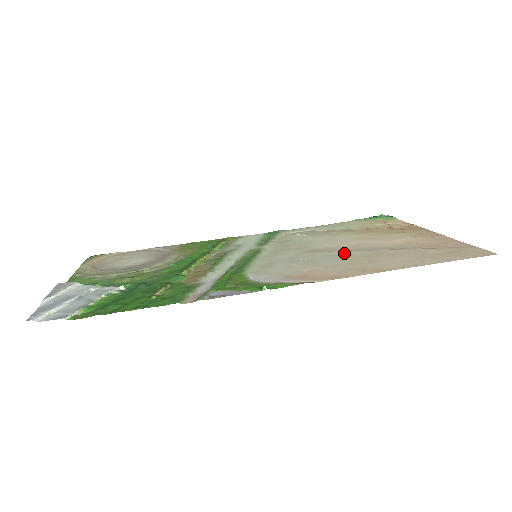
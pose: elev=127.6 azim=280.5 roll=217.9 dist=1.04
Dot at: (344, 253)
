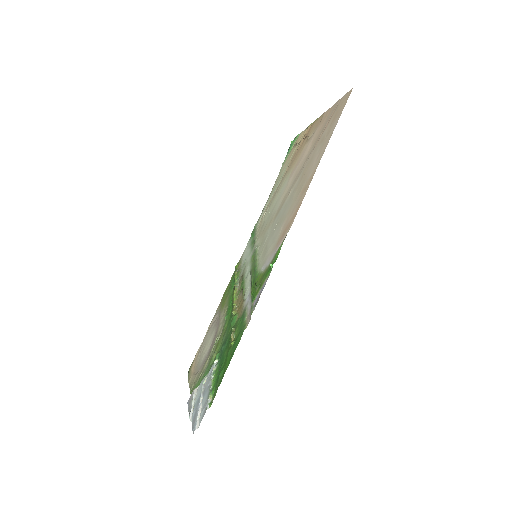
Dot at: (290, 193)
